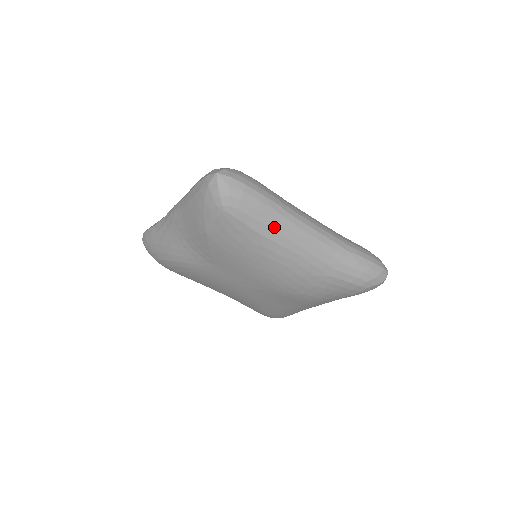
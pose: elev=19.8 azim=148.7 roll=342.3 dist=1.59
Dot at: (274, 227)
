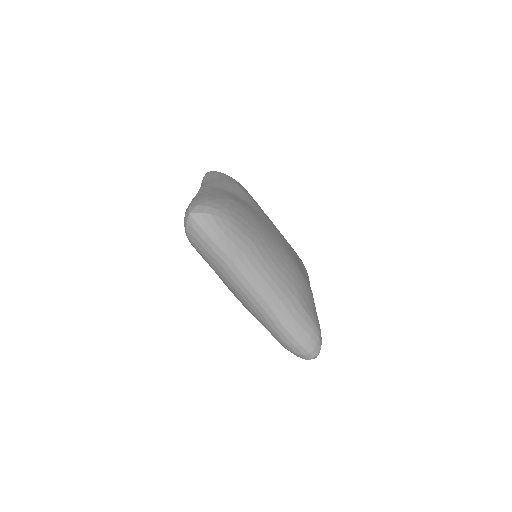
Dot at: (223, 273)
